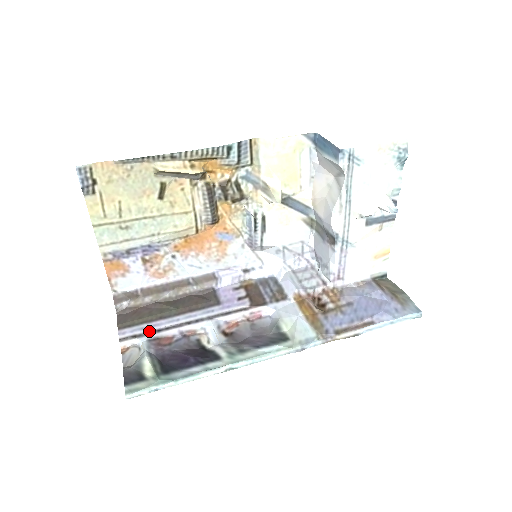
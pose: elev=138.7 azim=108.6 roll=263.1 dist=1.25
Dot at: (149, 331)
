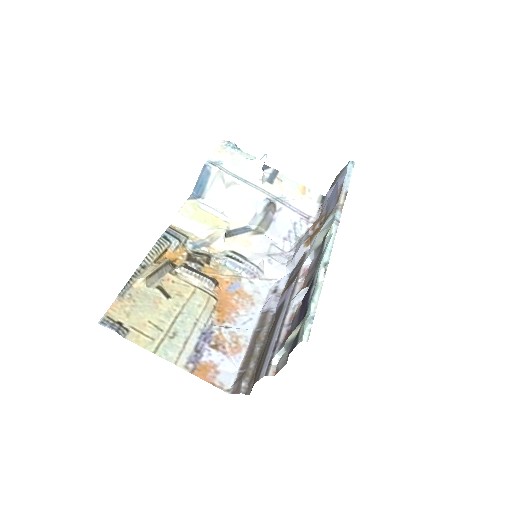
Dot at: (273, 350)
